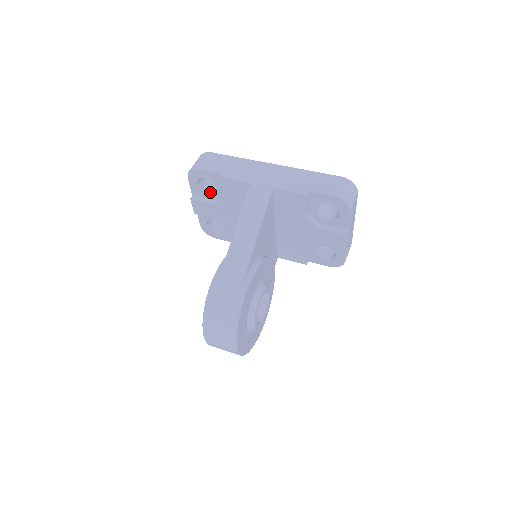
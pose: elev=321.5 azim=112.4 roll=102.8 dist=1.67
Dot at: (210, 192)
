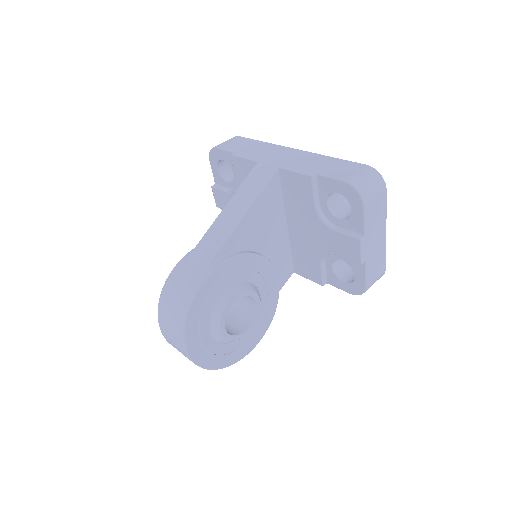
Dot at: (230, 180)
